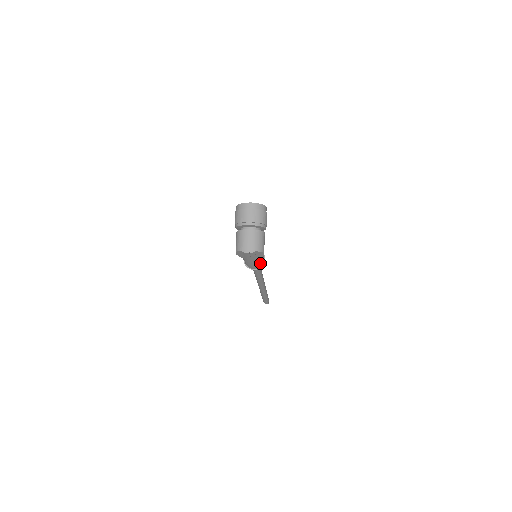
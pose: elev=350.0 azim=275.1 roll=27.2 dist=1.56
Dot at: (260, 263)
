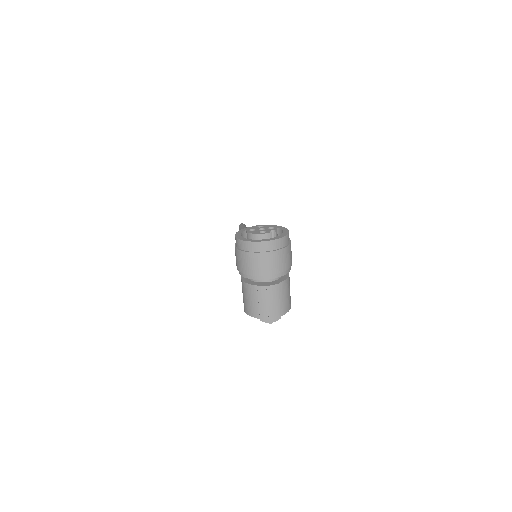
Dot at: occluded
